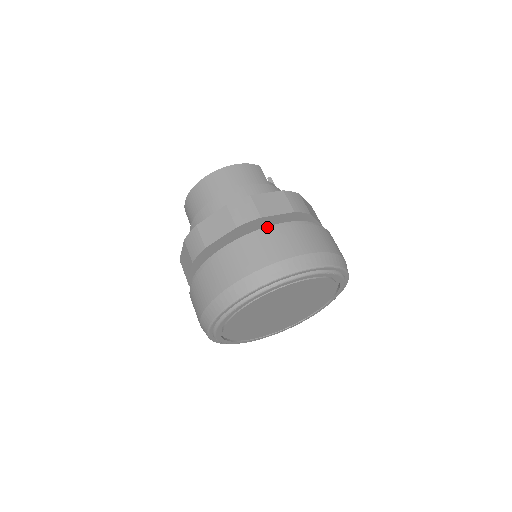
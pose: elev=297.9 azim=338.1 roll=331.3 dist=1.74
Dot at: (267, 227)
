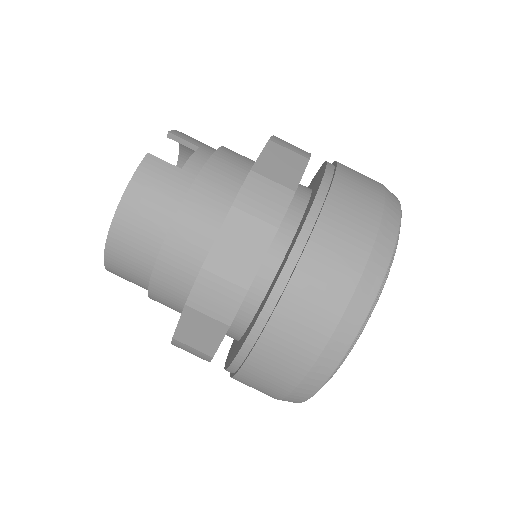
Dot at: (269, 298)
